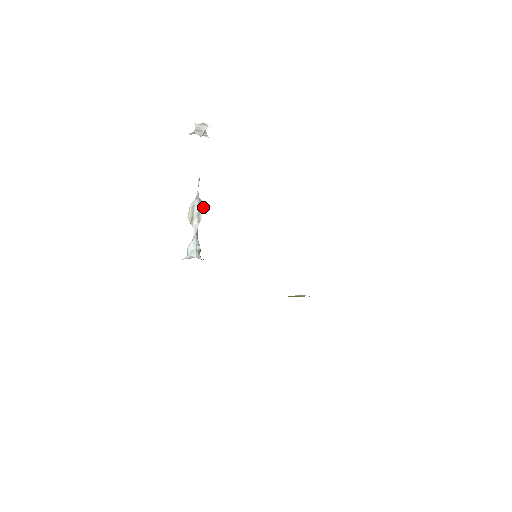
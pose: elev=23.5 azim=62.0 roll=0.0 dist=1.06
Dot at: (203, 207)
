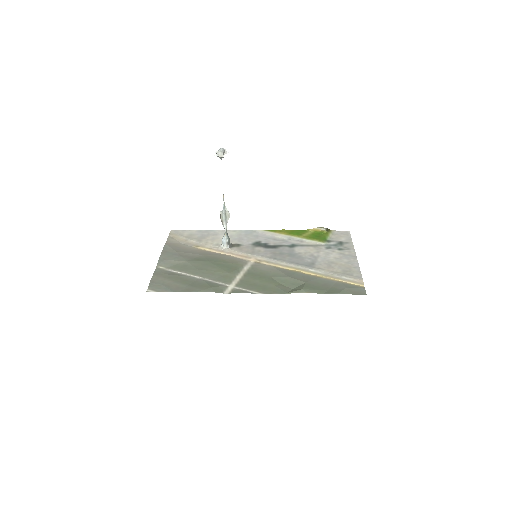
Dot at: (227, 215)
